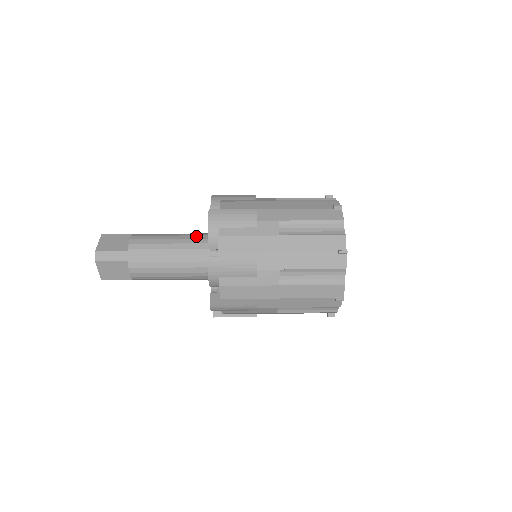
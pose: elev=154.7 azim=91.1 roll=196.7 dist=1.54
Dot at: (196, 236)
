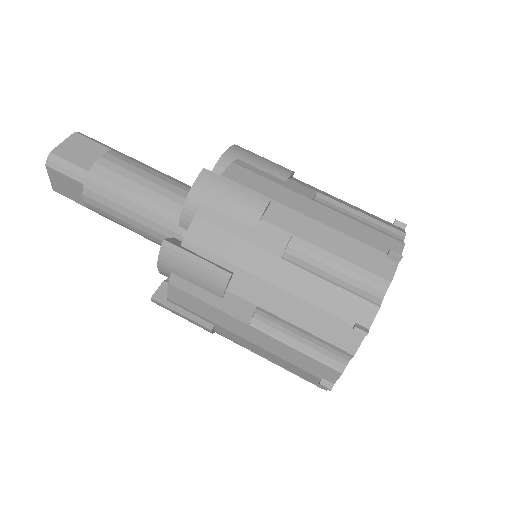
Dot at: (186, 193)
